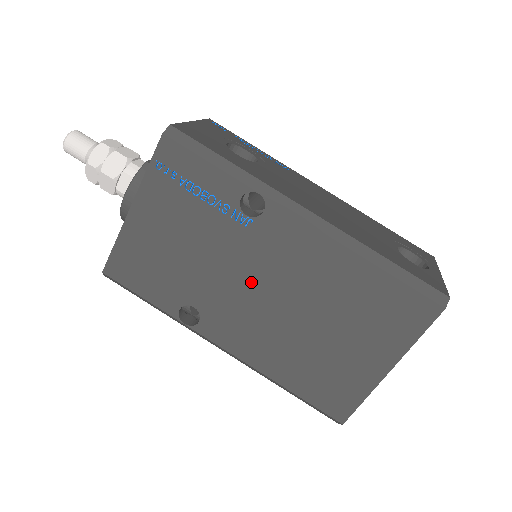
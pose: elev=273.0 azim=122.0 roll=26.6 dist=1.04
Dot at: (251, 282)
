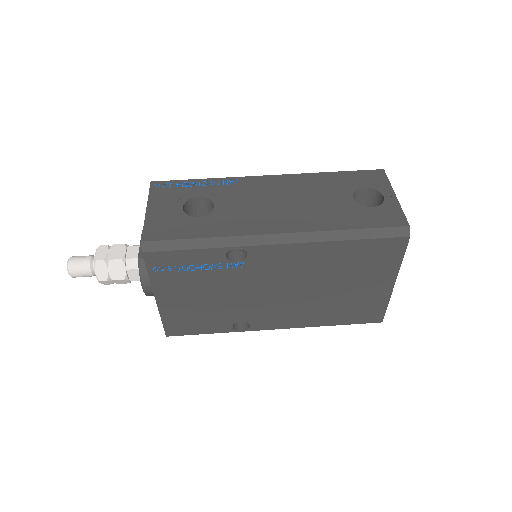
Dot at: (268, 291)
